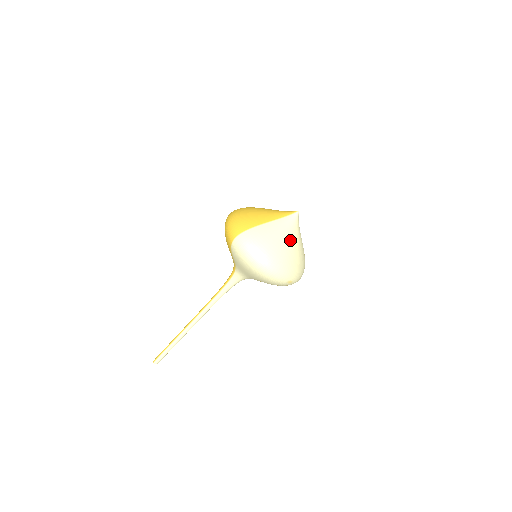
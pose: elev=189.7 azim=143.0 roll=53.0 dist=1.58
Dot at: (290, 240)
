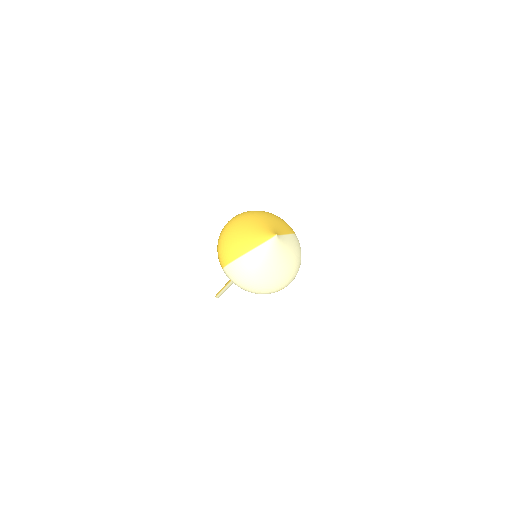
Dot at: (271, 264)
